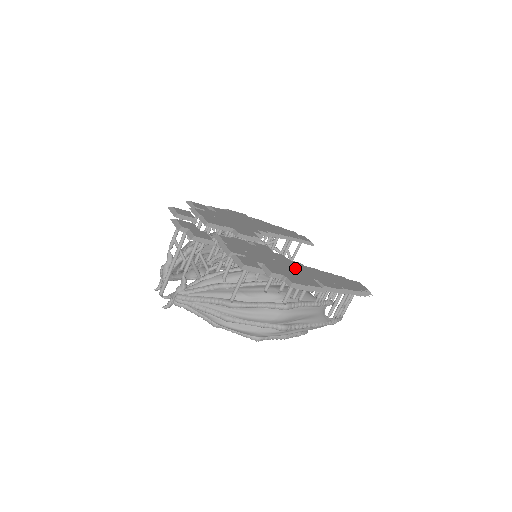
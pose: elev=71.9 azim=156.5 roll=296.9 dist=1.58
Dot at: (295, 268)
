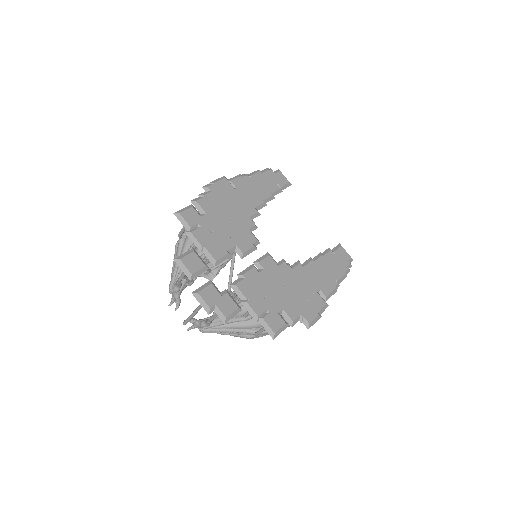
Dot at: (301, 284)
